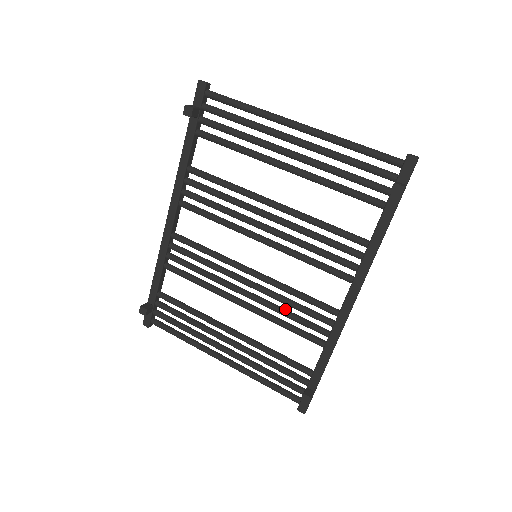
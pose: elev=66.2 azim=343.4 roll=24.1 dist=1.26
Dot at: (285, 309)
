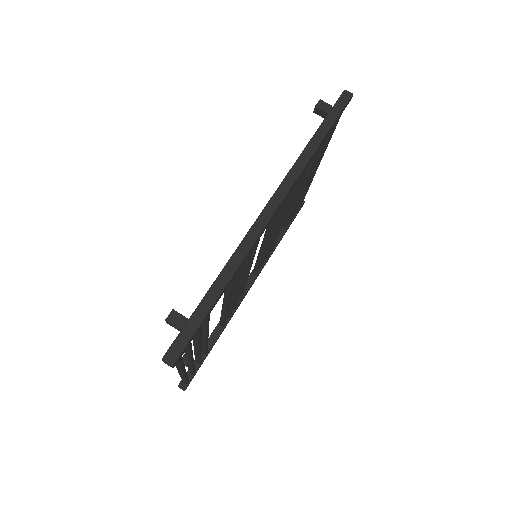
Dot at: occluded
